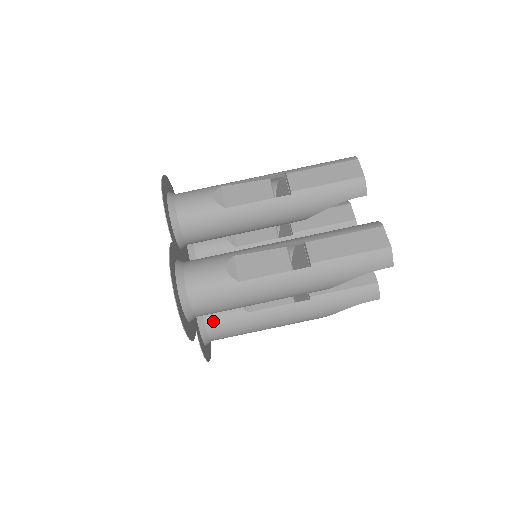
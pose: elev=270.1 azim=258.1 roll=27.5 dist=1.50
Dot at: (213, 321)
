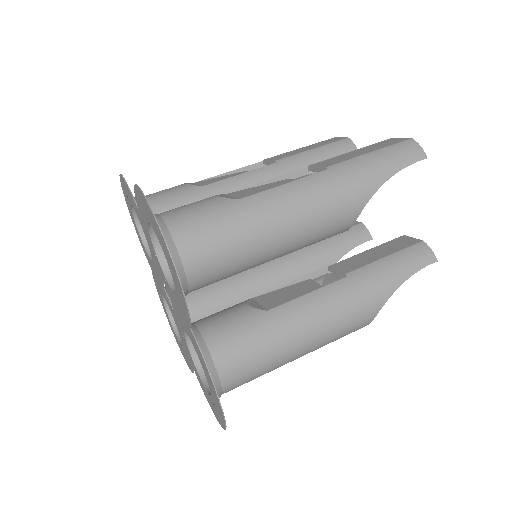
Dot at: (216, 334)
